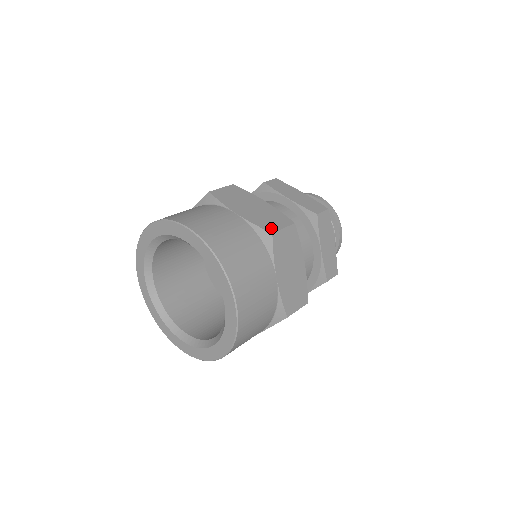
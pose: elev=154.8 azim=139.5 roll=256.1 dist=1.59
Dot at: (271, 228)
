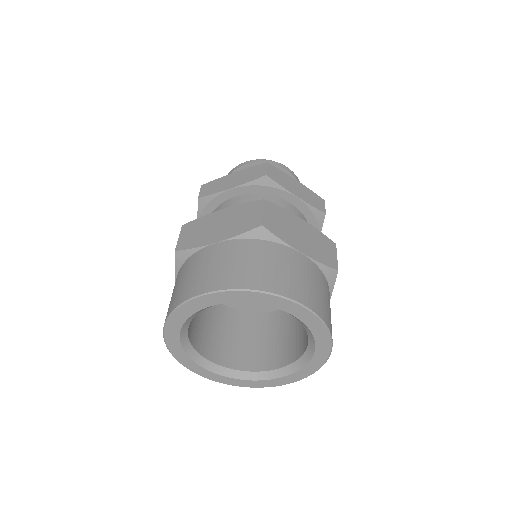
Dot at: (333, 263)
